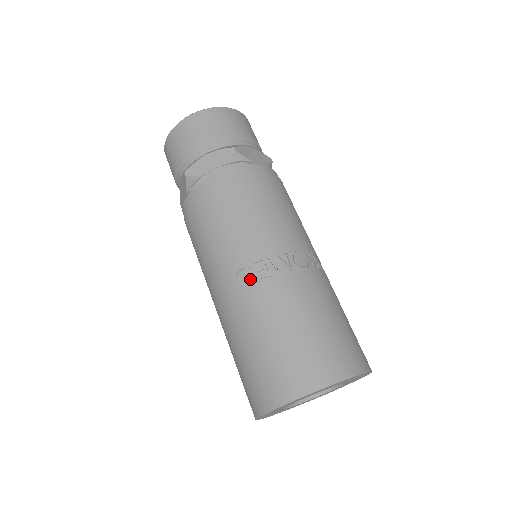
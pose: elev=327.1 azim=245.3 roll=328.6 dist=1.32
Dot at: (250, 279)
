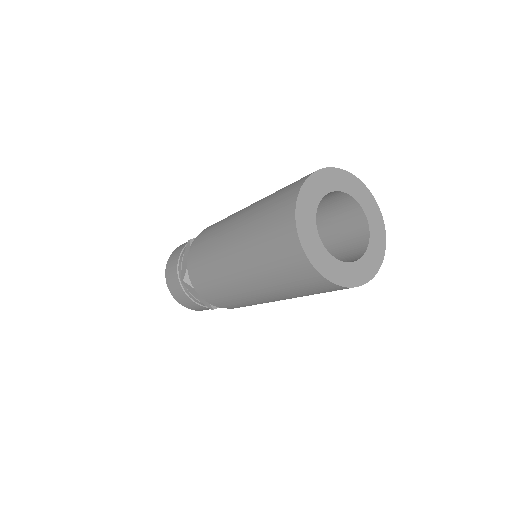
Dot at: occluded
